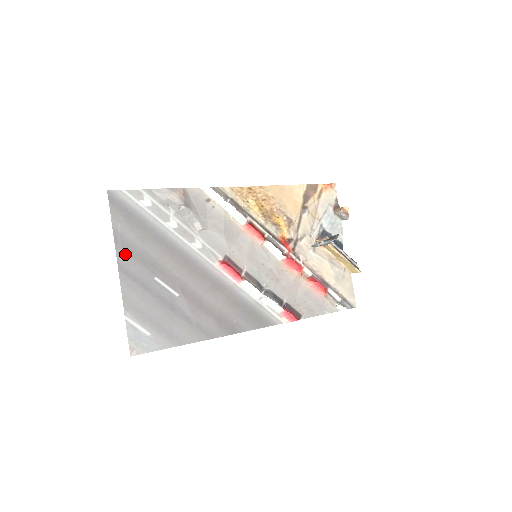
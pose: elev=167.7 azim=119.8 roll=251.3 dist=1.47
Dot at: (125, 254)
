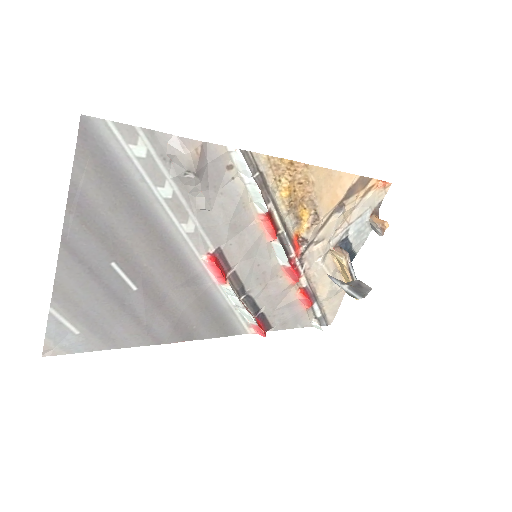
Dot at: (78, 223)
